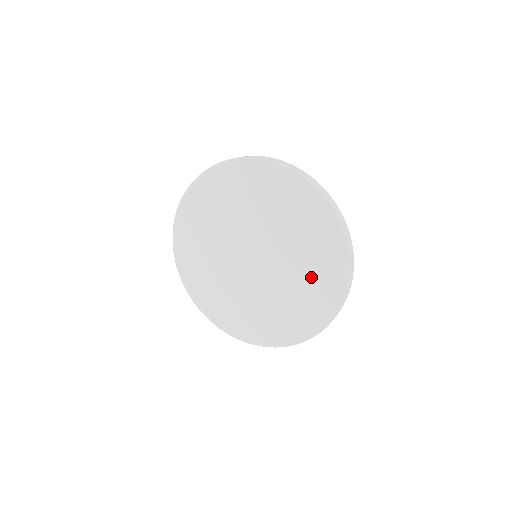
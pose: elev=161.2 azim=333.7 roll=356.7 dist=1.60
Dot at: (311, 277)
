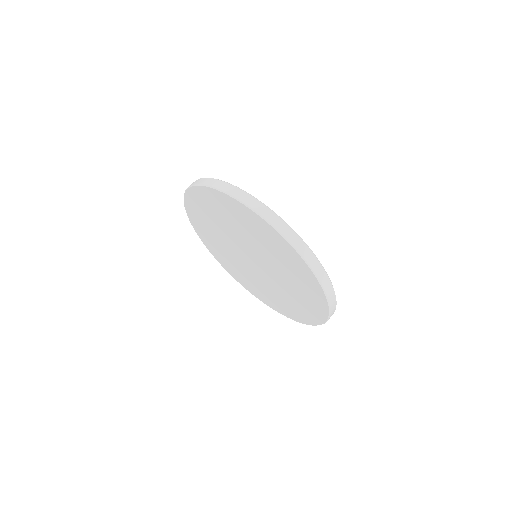
Dot at: (295, 279)
